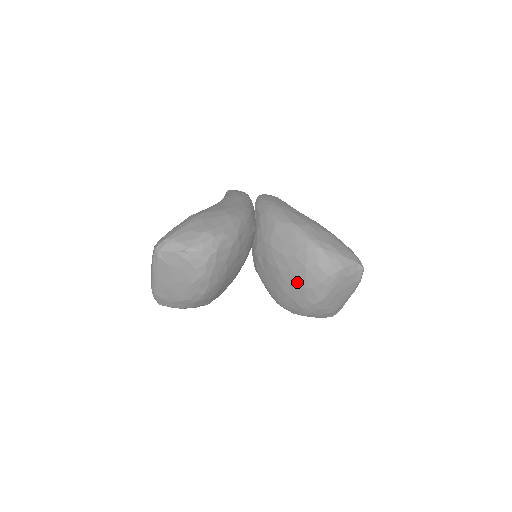
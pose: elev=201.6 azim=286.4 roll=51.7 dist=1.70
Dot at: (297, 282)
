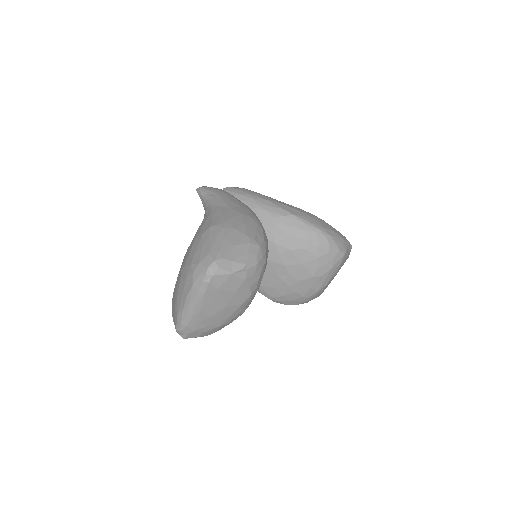
Dot at: (306, 273)
